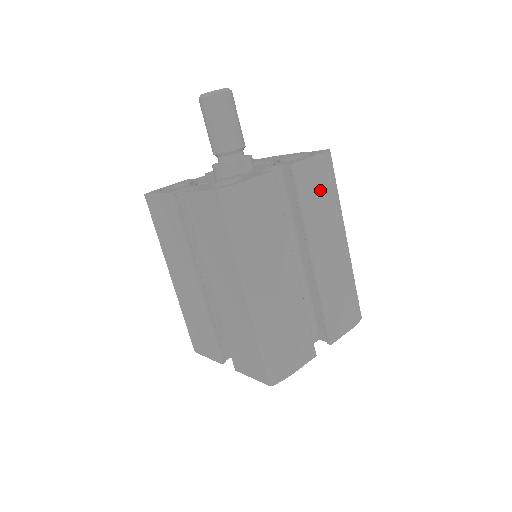
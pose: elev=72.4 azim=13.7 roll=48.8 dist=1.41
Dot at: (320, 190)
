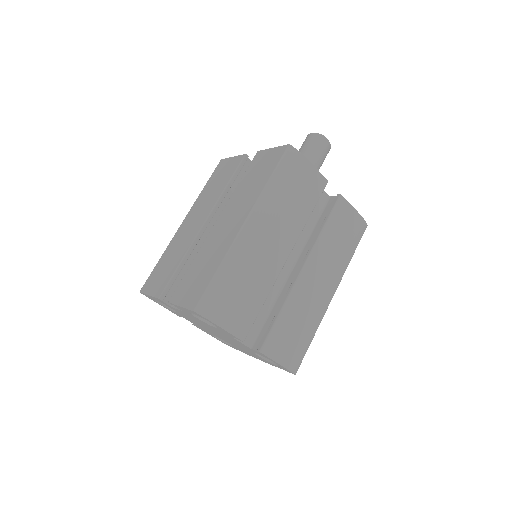
Dot at: (344, 235)
